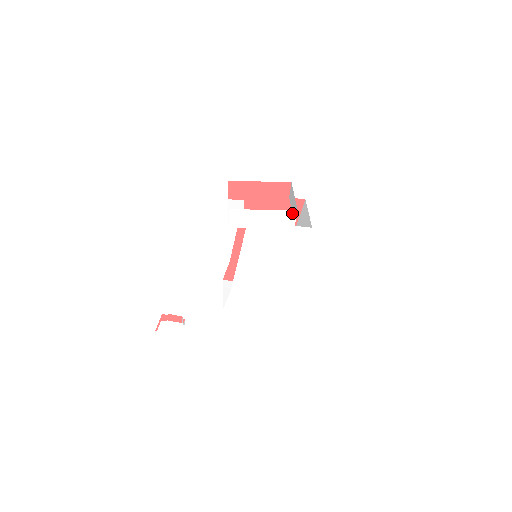
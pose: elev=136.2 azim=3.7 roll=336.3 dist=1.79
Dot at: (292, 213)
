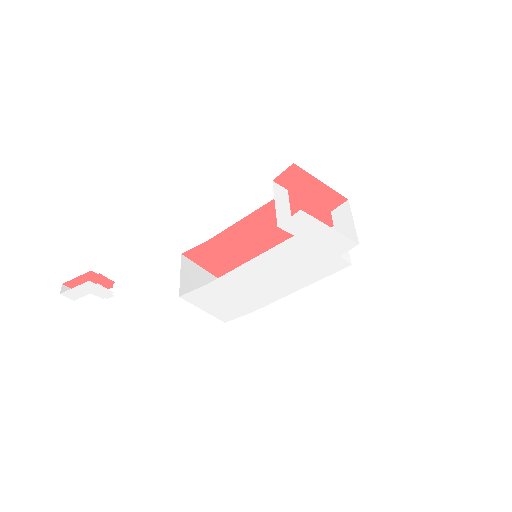
Dot at: (351, 244)
